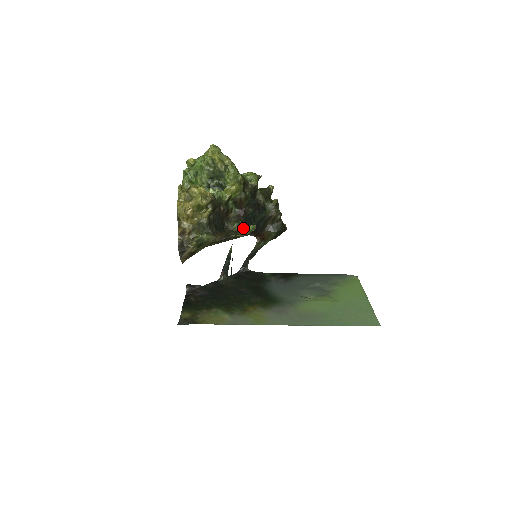
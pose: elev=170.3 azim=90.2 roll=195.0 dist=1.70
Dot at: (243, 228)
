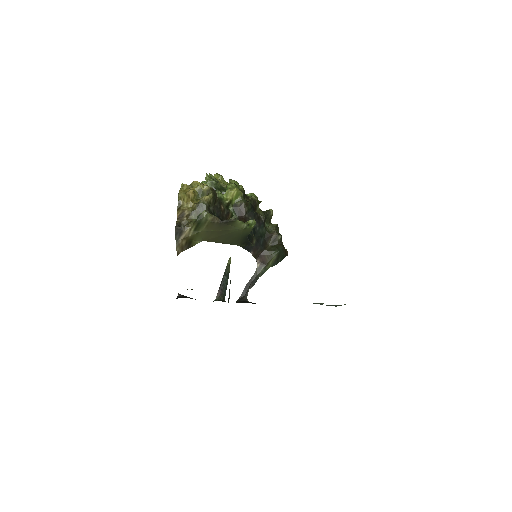
Dot at: occluded
